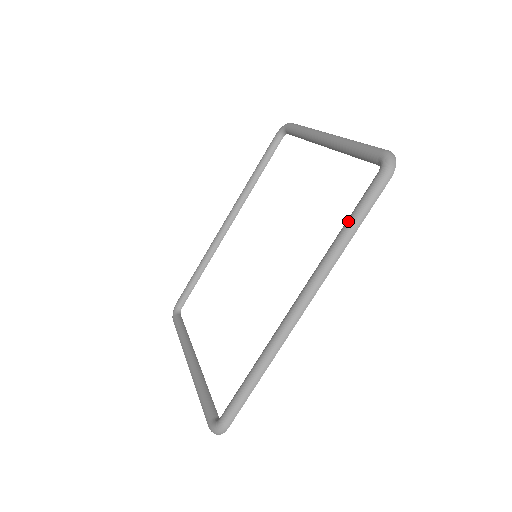
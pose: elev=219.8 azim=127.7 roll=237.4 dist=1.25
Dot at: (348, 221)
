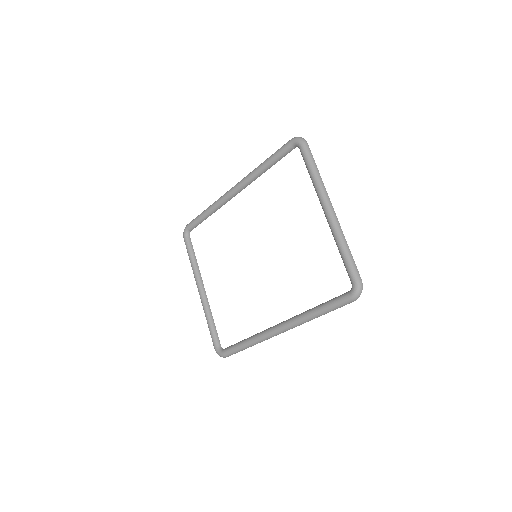
Dot at: (321, 309)
